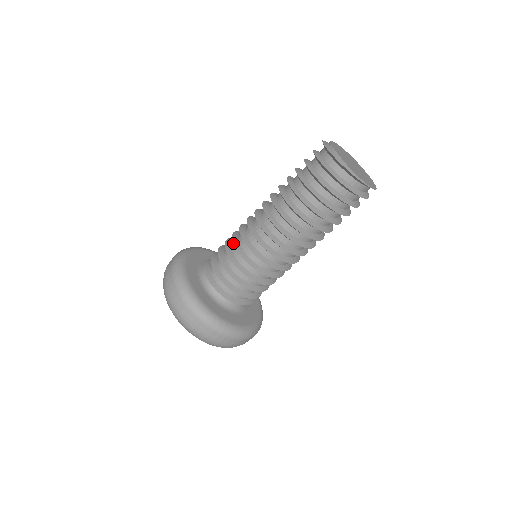
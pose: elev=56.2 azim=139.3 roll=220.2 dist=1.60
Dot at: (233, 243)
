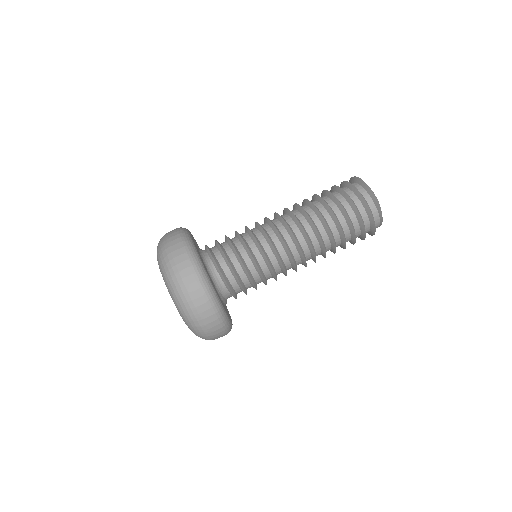
Dot at: occluded
